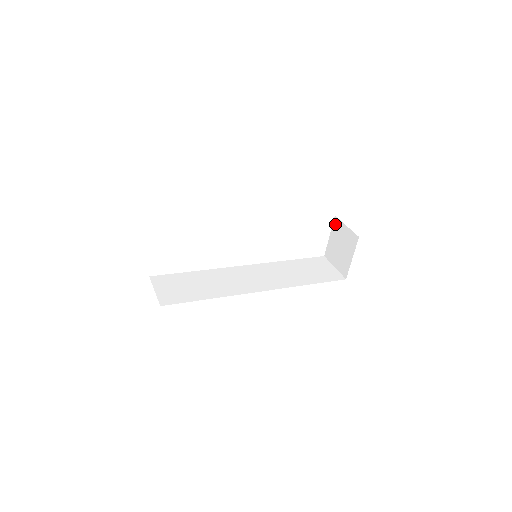
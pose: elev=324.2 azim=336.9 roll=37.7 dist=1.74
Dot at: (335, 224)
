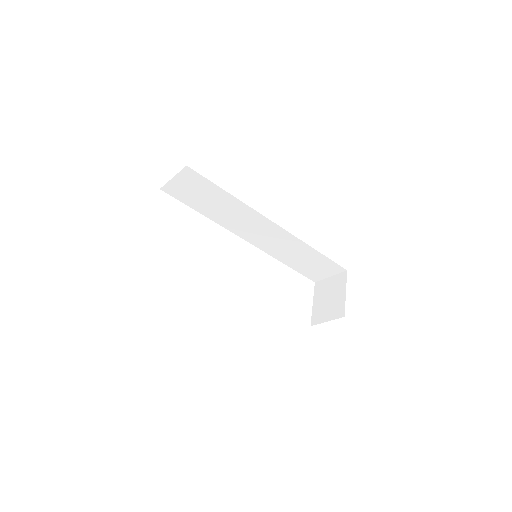
Dot at: (317, 288)
